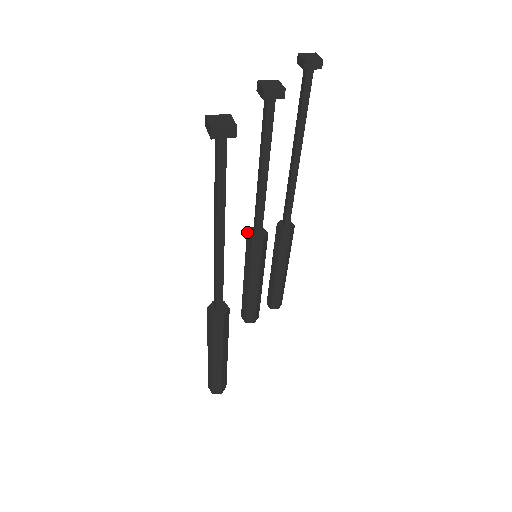
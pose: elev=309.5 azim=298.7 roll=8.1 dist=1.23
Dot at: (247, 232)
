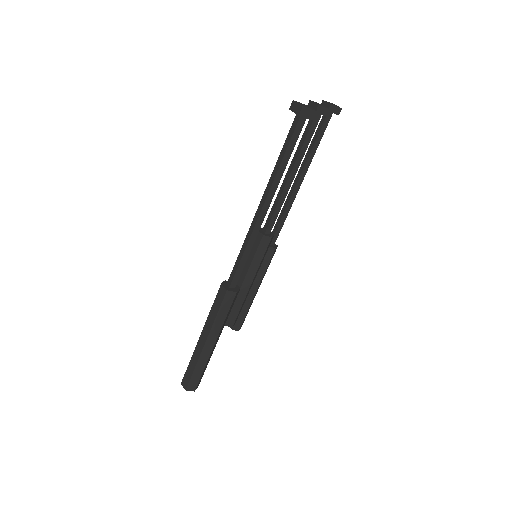
Dot at: occluded
